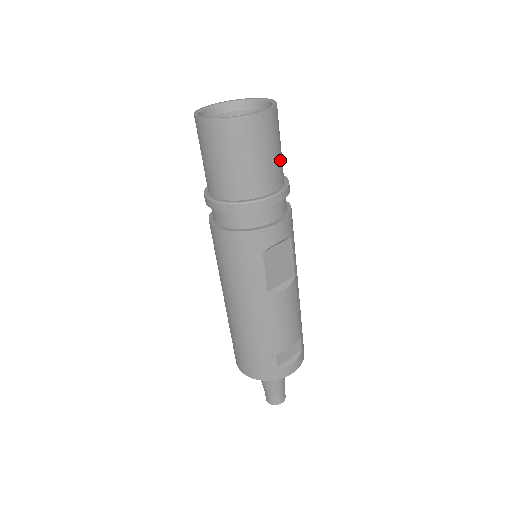
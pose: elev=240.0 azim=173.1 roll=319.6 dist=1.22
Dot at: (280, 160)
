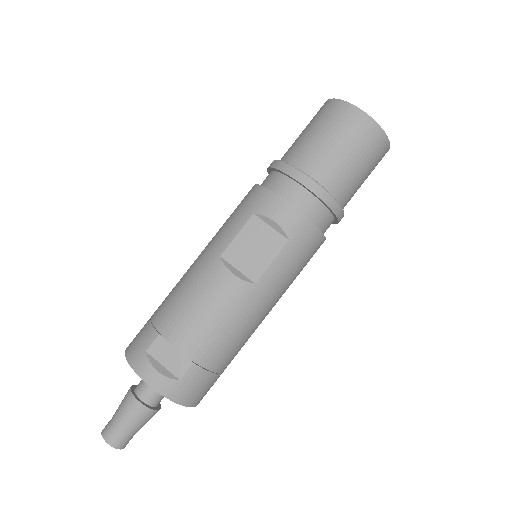
Dot at: (345, 170)
